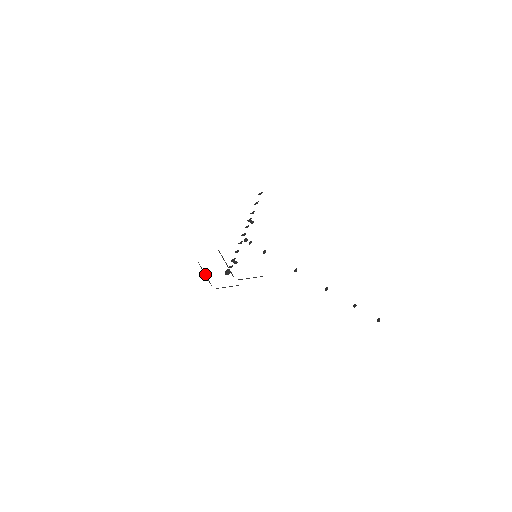
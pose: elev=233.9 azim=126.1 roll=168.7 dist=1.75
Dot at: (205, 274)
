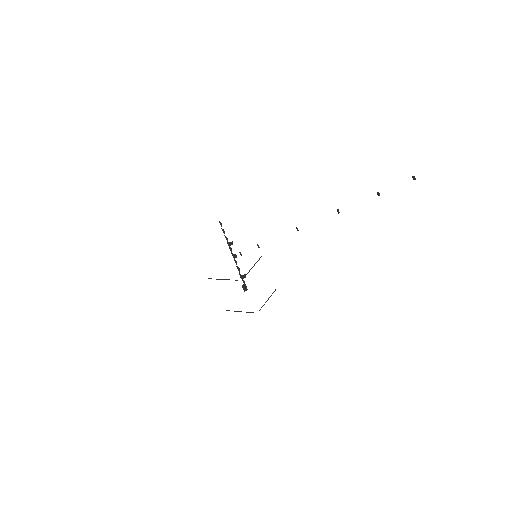
Dot at: occluded
